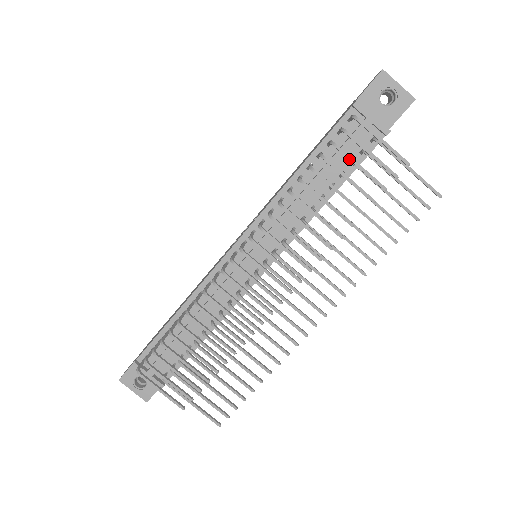
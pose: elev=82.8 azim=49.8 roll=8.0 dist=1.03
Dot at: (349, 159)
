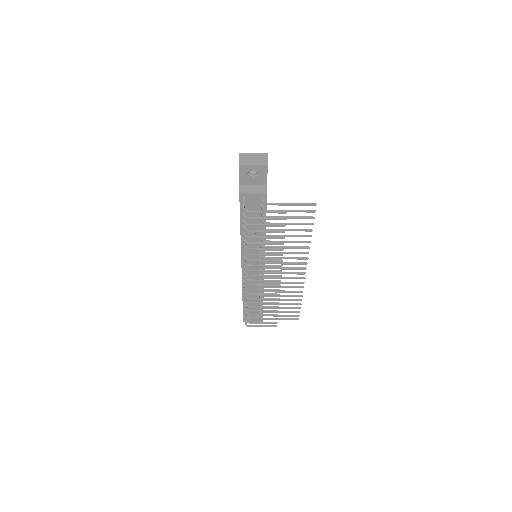
Dot at: (257, 226)
